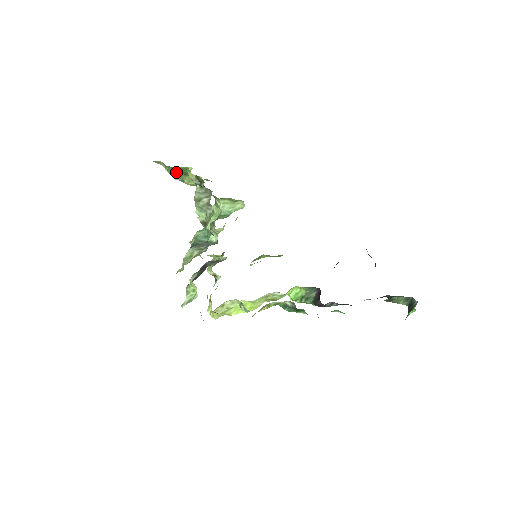
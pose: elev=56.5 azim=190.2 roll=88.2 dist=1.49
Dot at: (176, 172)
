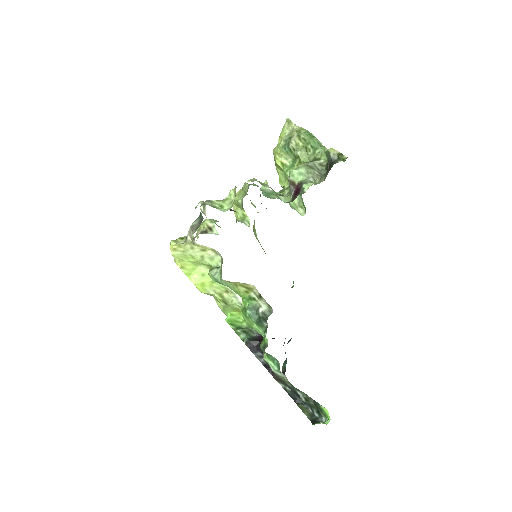
Dot at: (306, 140)
